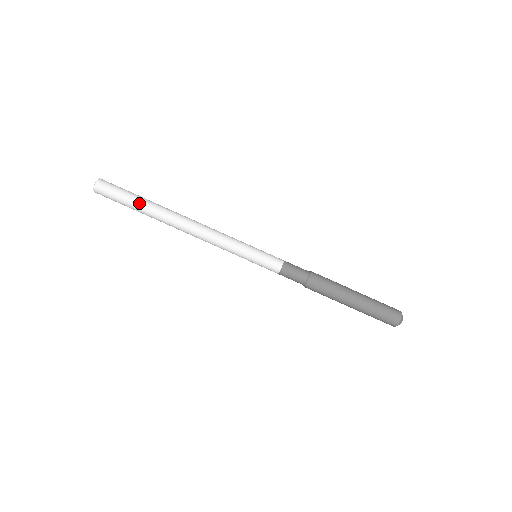
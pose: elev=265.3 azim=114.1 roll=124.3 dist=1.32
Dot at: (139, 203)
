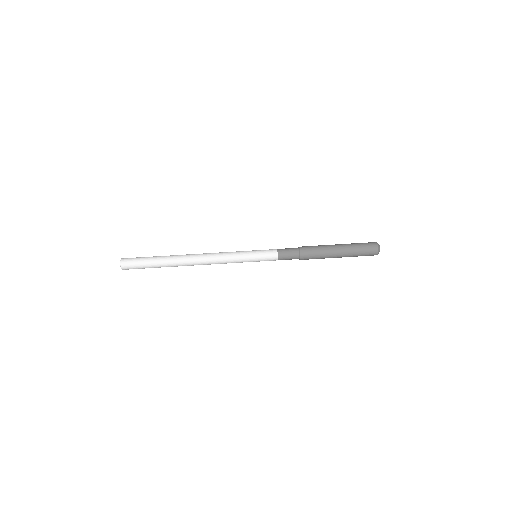
Dot at: (157, 263)
